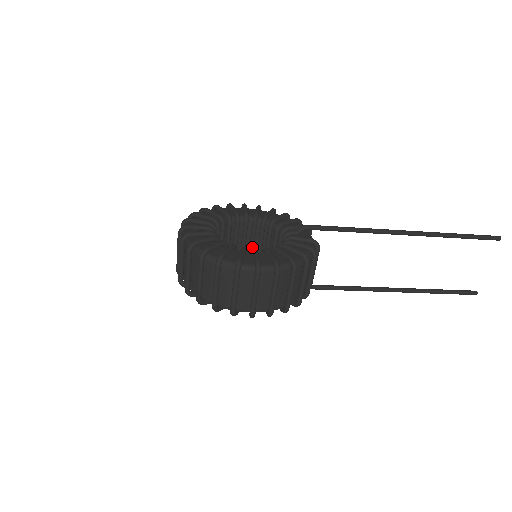
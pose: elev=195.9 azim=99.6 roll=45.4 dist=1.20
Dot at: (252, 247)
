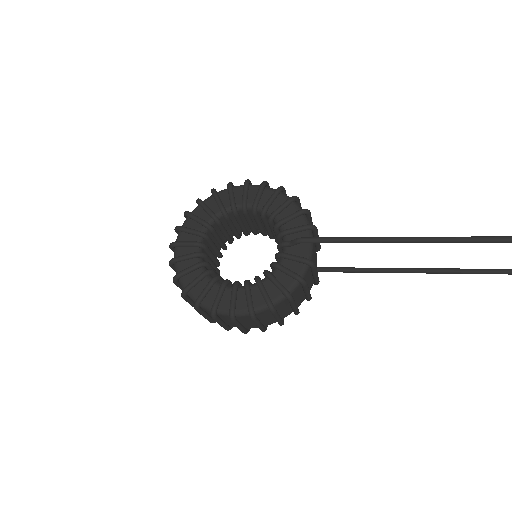
Dot at: (261, 229)
